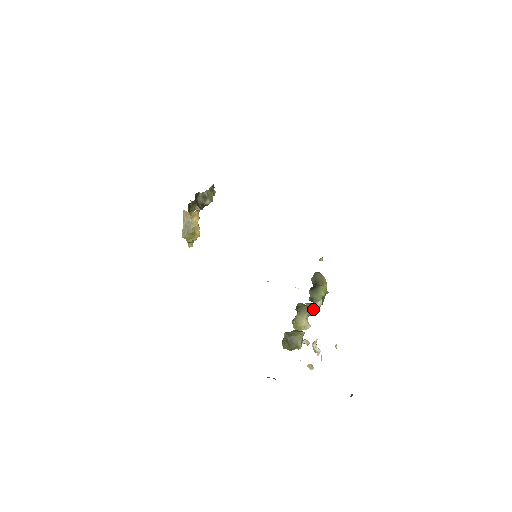
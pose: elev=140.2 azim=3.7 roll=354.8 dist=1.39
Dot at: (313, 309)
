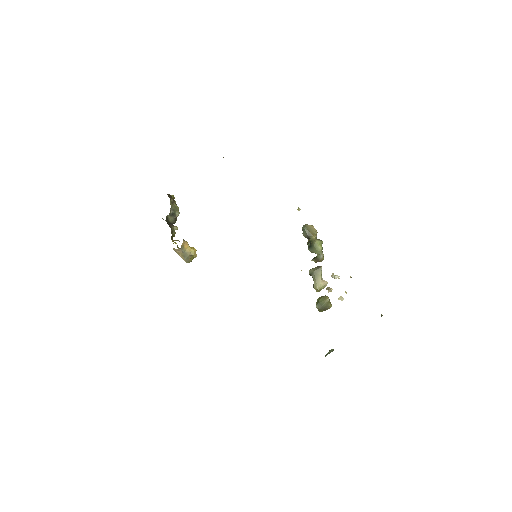
Dot at: occluded
